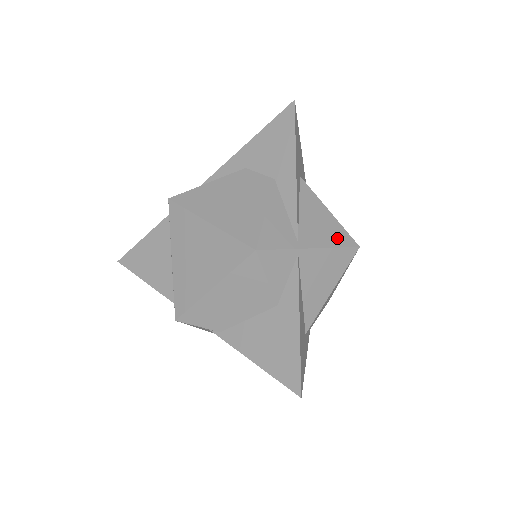
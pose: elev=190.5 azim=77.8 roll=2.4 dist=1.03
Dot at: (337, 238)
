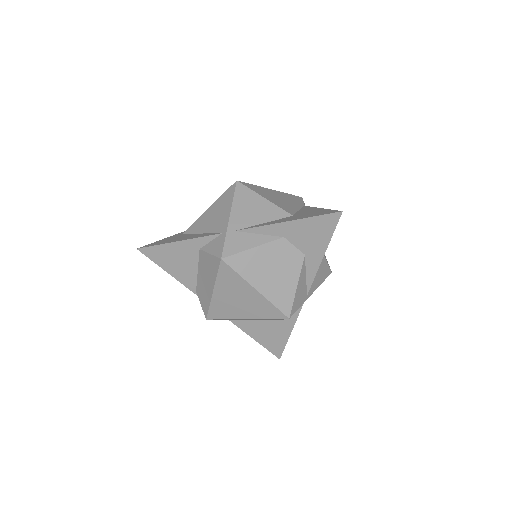
Dot at: (324, 276)
